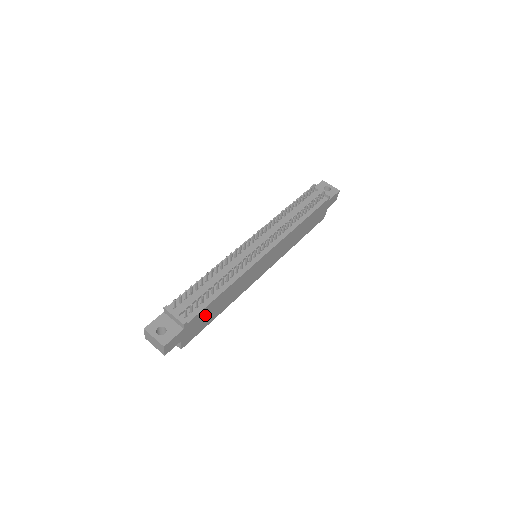
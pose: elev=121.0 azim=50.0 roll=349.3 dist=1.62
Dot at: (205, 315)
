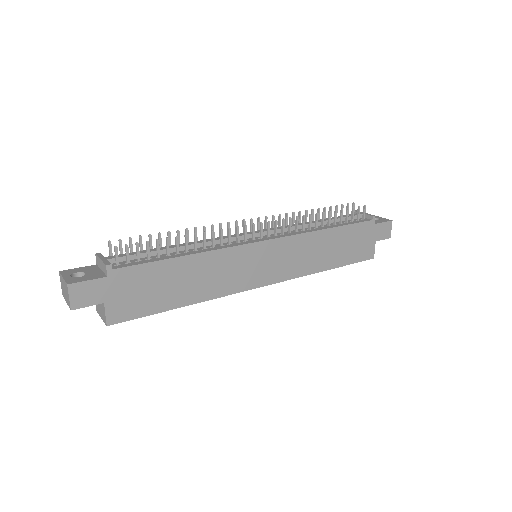
Dot at: (151, 282)
